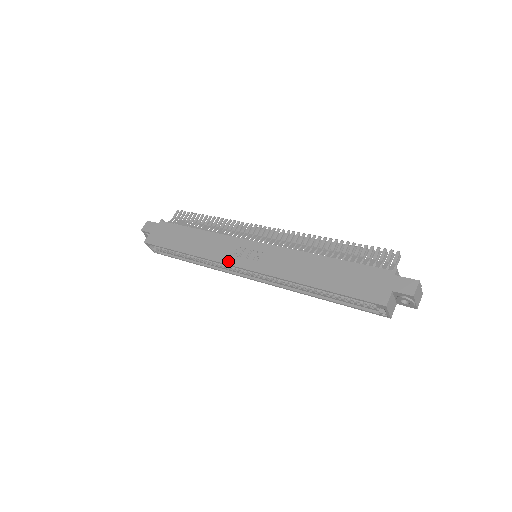
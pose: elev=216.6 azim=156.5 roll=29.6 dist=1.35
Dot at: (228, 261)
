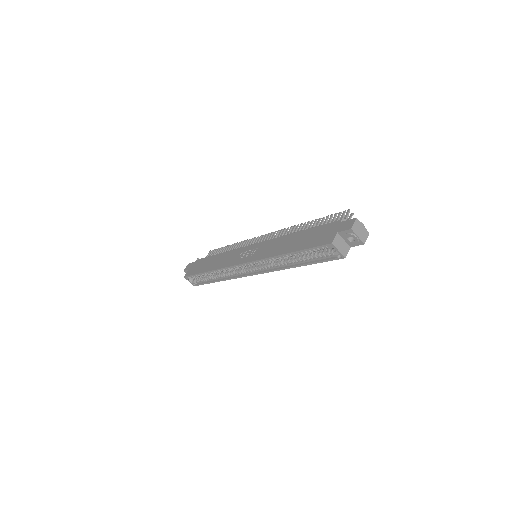
Dot at: (234, 263)
